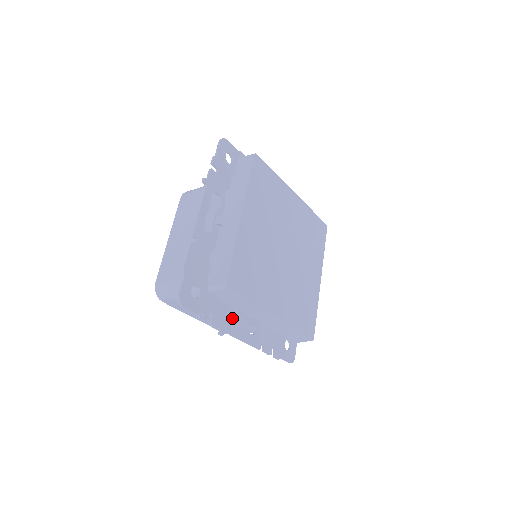
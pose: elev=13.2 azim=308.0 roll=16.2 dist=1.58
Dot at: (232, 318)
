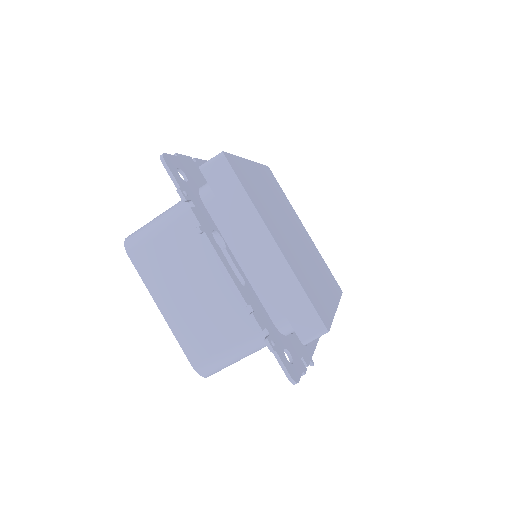
Dot at: (213, 288)
